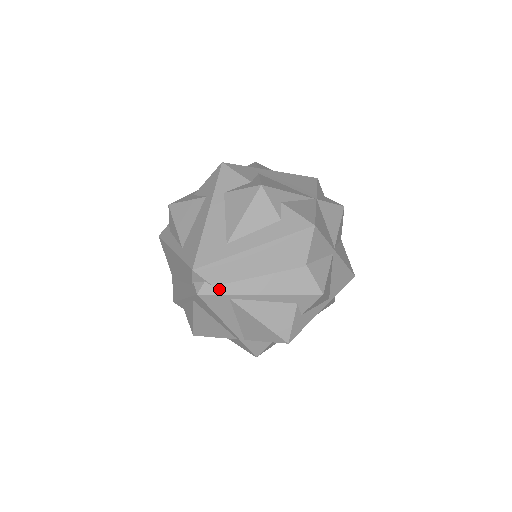
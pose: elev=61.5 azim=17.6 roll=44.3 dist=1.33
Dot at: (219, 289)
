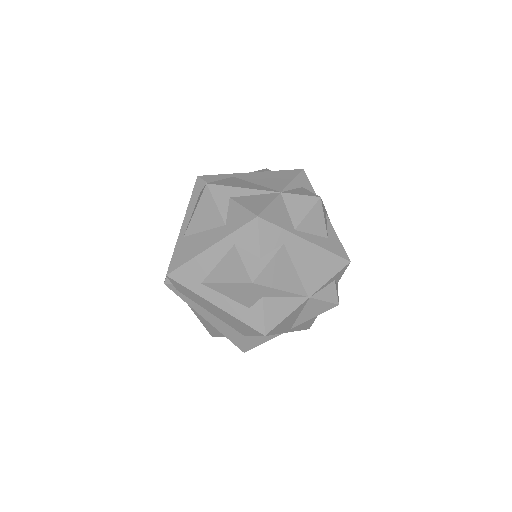
Dot at: (180, 294)
